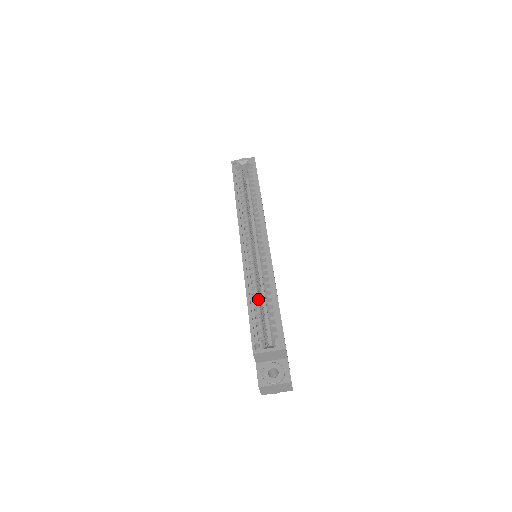
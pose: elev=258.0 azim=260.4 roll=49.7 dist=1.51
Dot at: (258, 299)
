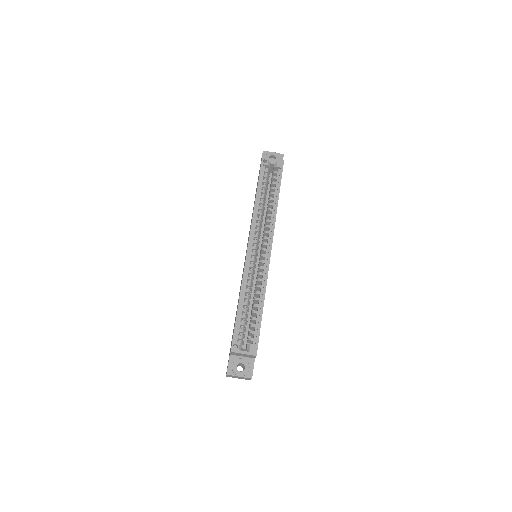
Dot at: (247, 304)
